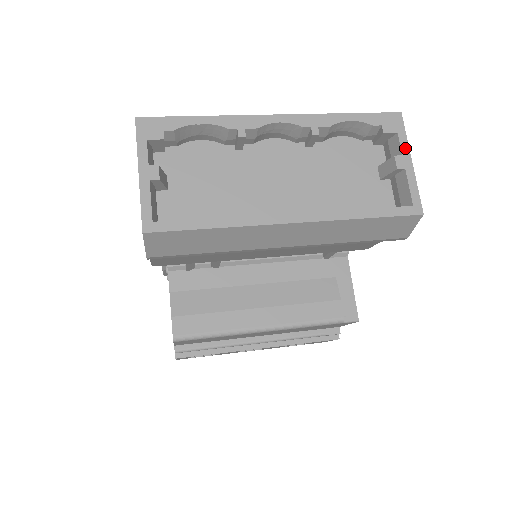
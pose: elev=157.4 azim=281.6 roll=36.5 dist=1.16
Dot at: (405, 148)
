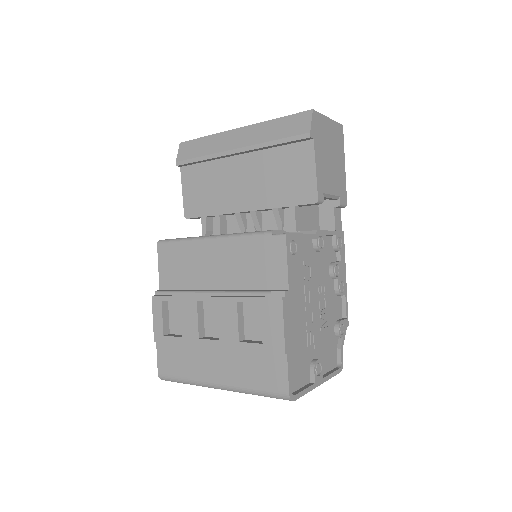
Dot at: occluded
